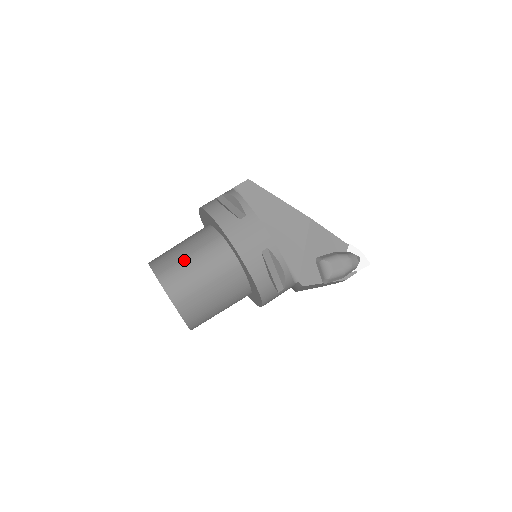
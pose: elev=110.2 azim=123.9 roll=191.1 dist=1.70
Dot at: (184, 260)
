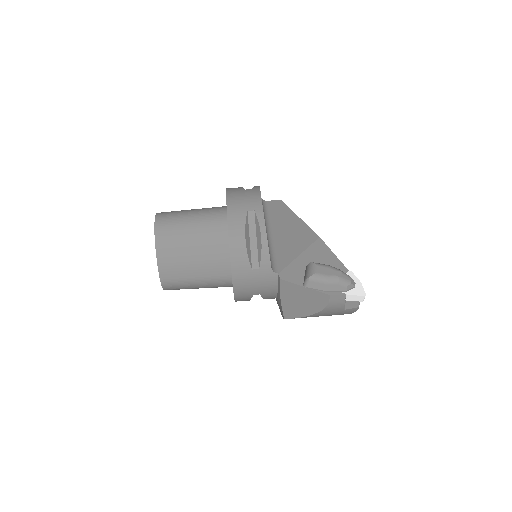
Dot at: (186, 210)
